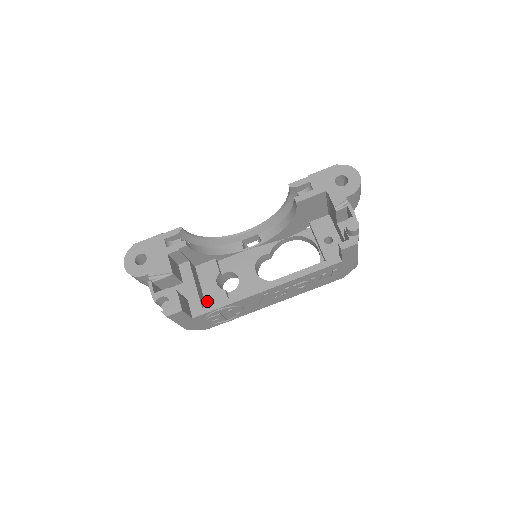
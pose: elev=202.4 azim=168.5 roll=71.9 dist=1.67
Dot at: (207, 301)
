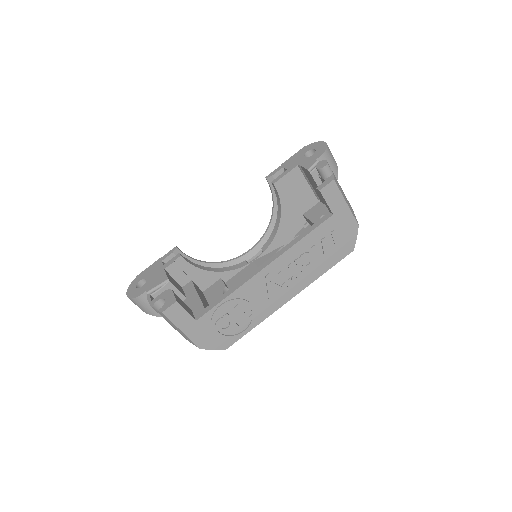
Dot at: occluded
